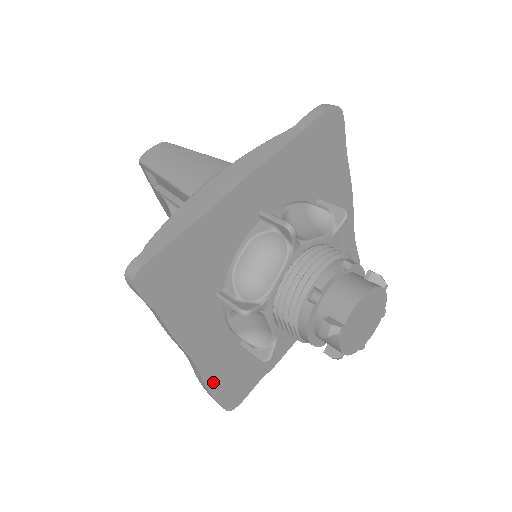
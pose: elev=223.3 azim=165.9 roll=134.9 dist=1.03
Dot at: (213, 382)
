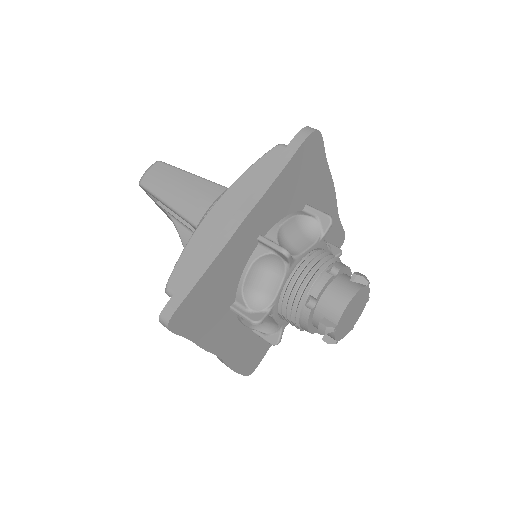
Dot at: (234, 363)
